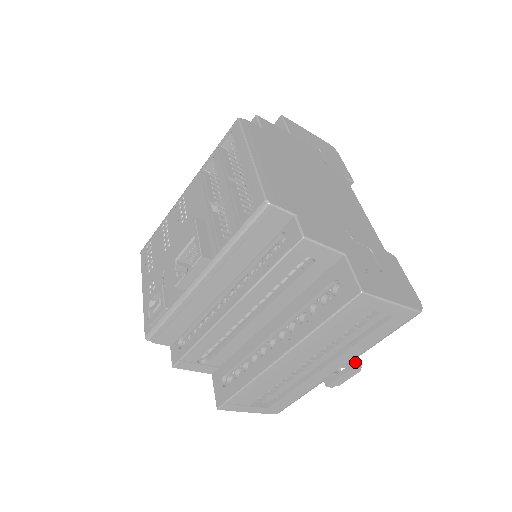
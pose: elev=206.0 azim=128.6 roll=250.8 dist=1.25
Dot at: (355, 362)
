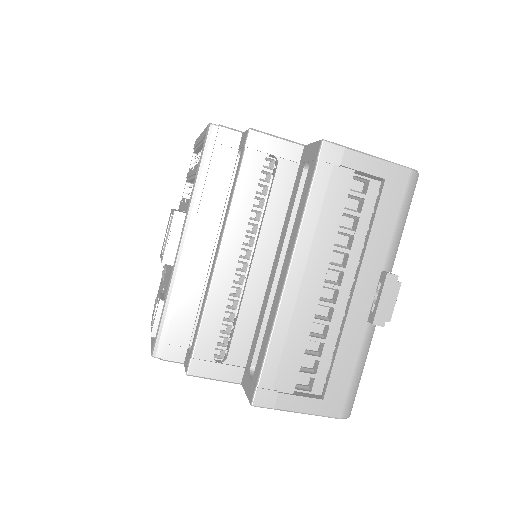
Dot at: (387, 272)
